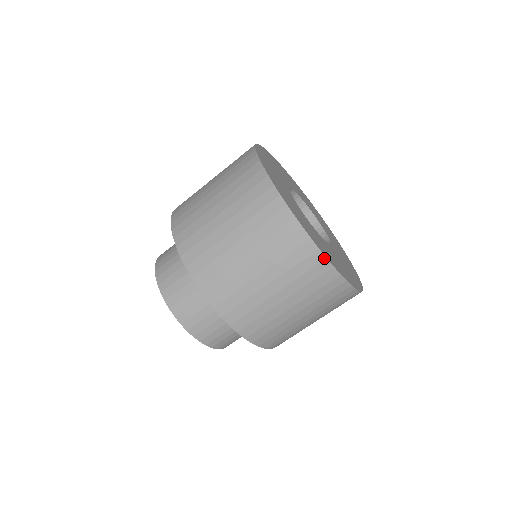
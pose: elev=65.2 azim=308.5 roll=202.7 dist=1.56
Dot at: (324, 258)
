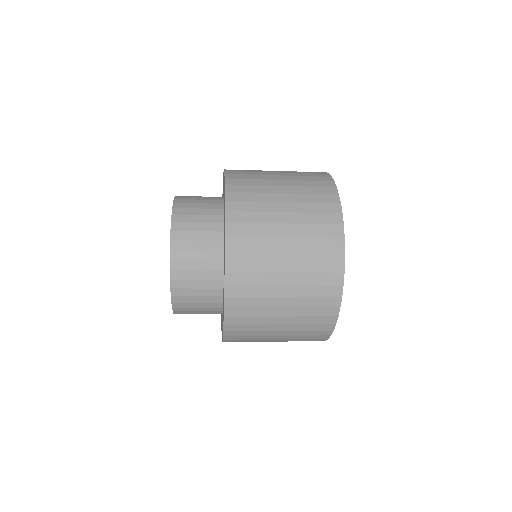
Dot at: occluded
